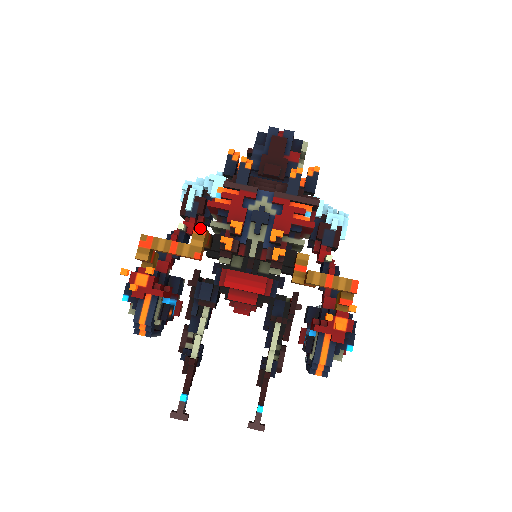
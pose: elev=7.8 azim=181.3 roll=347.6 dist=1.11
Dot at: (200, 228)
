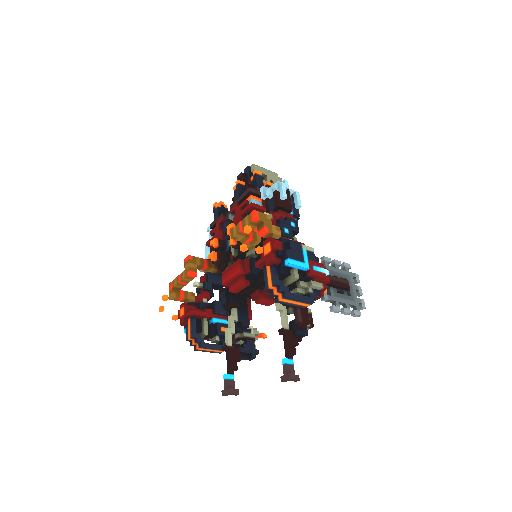
Dot at: (186, 257)
